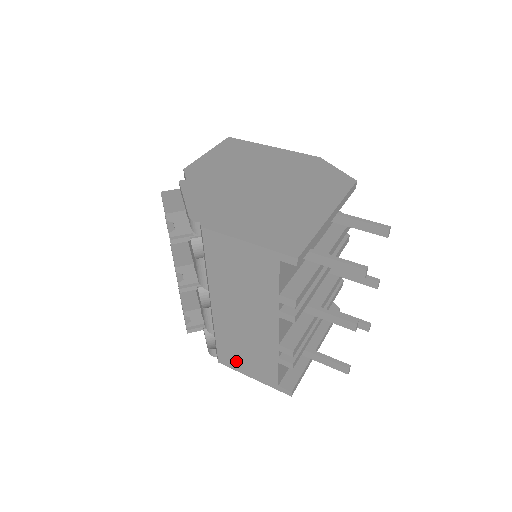
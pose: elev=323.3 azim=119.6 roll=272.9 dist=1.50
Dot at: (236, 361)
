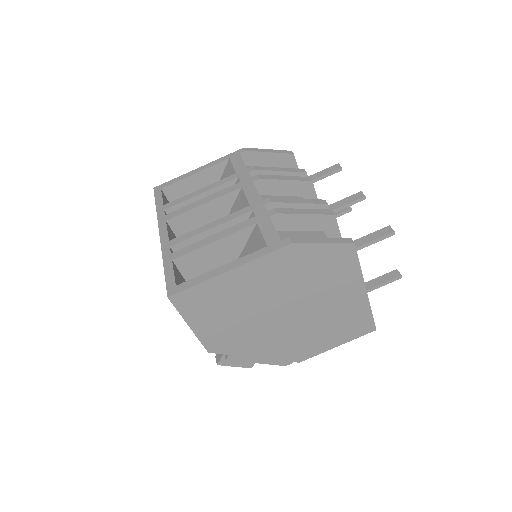
Dot at: occluded
